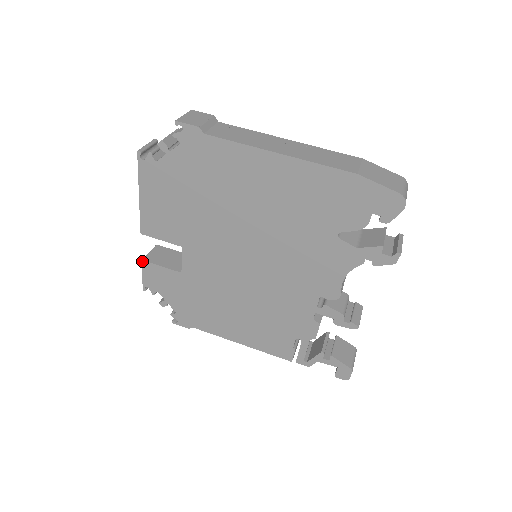
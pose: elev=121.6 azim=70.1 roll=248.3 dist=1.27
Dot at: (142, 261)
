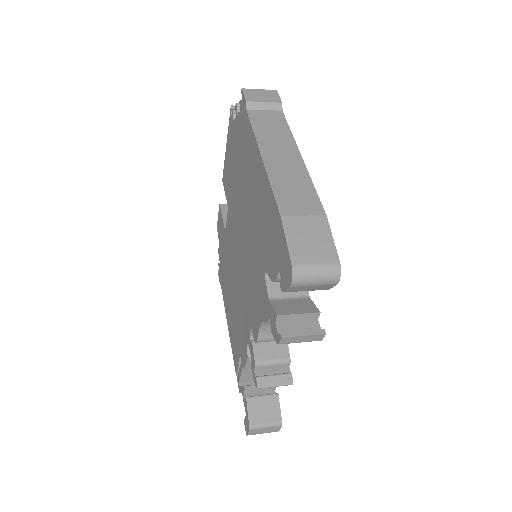
Dot at: (220, 205)
